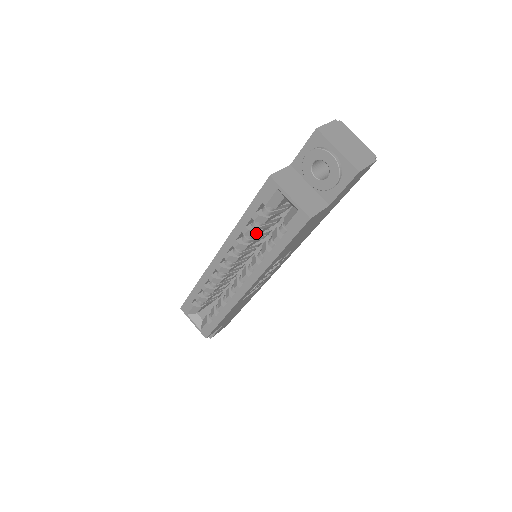
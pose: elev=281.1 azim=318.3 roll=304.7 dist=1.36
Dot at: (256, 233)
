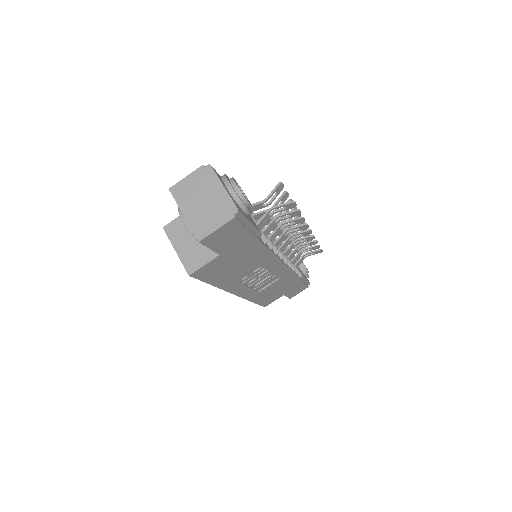
Dot at: occluded
